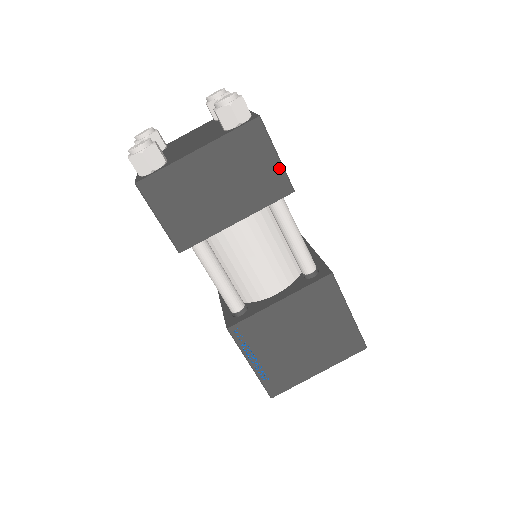
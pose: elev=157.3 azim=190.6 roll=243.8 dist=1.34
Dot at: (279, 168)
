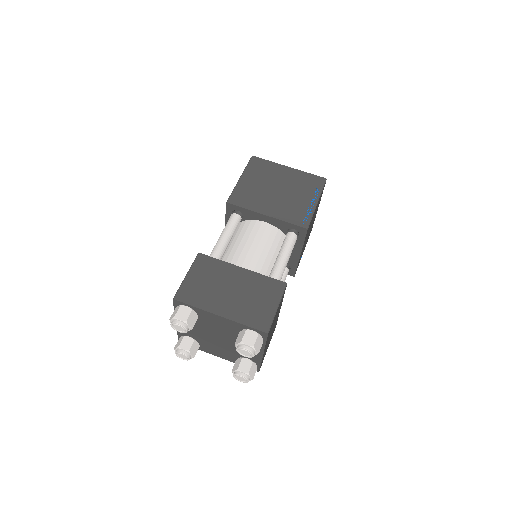
Dot at: (280, 302)
